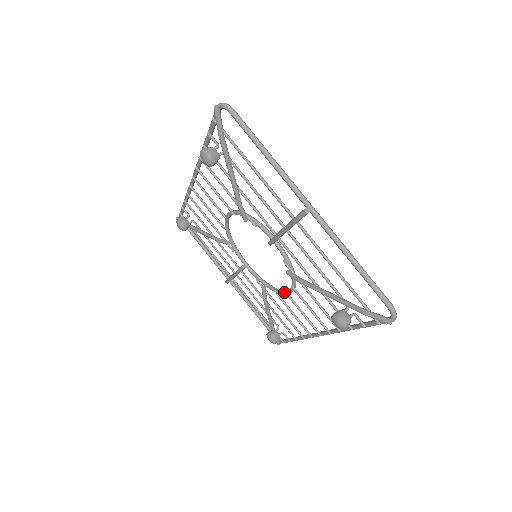
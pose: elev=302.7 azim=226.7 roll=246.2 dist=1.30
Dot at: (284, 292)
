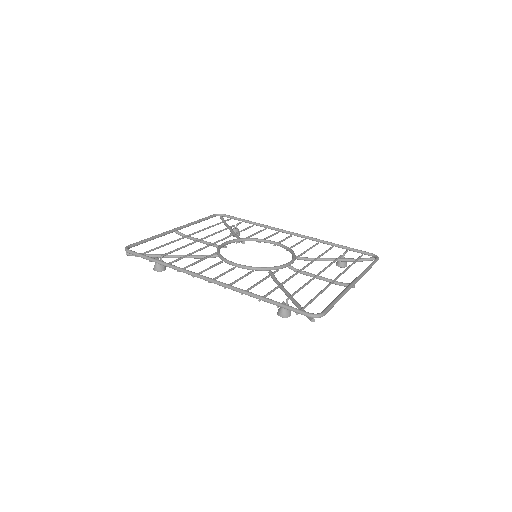
Dot at: occluded
